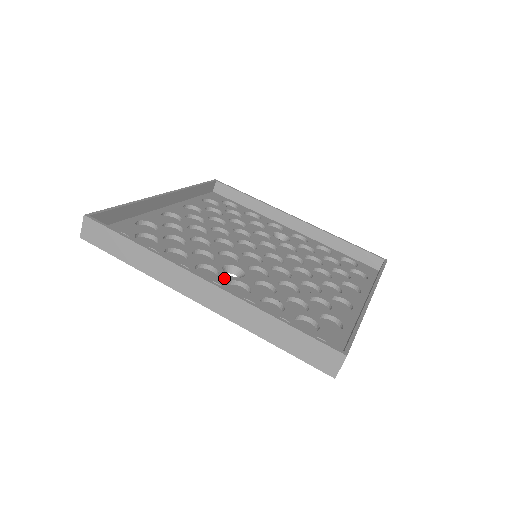
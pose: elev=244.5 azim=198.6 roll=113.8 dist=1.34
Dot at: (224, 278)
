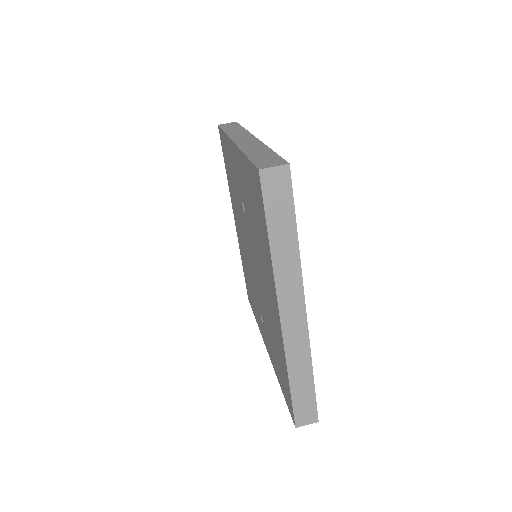
Dot at: occluded
